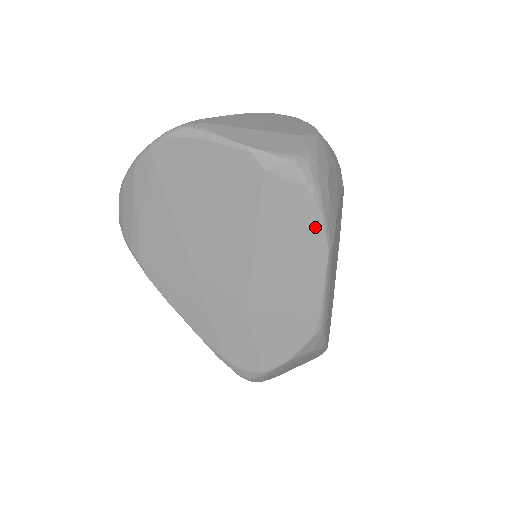
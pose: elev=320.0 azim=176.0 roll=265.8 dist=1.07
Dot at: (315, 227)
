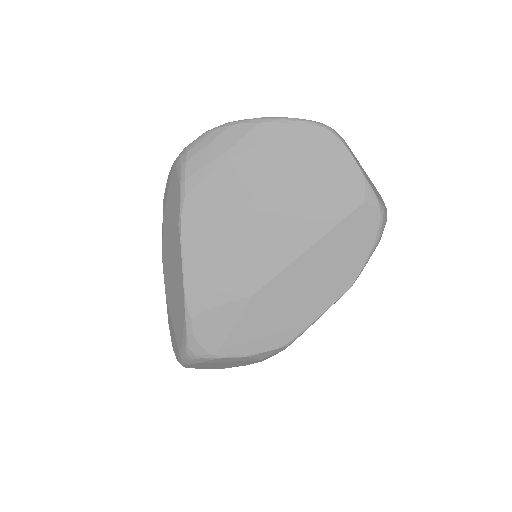
Dot at: (358, 265)
